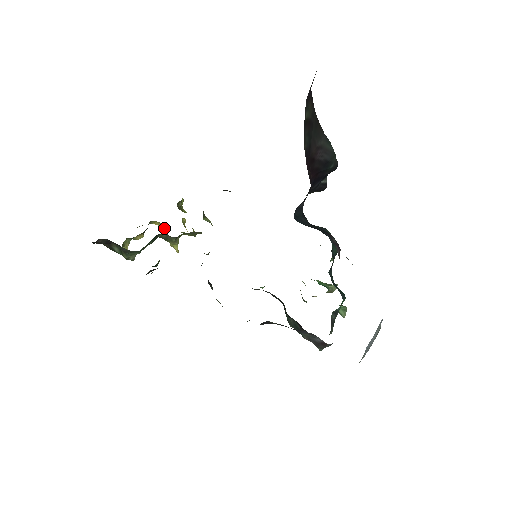
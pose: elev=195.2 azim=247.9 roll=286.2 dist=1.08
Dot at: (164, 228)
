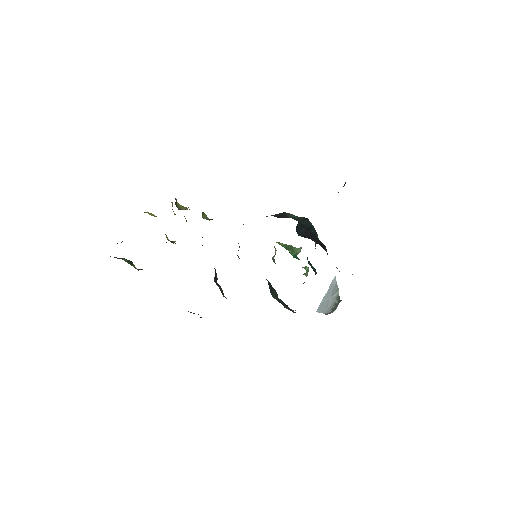
Dot at: (154, 216)
